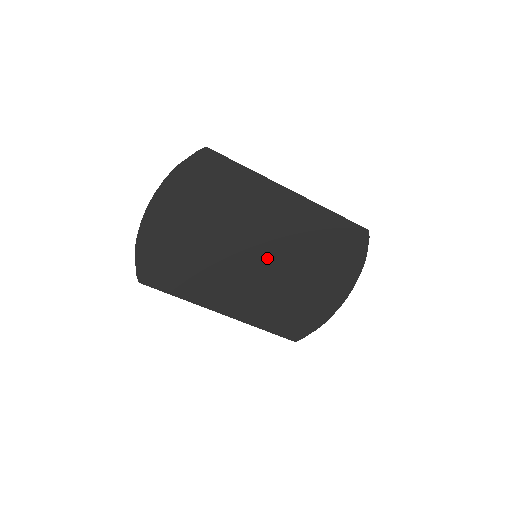
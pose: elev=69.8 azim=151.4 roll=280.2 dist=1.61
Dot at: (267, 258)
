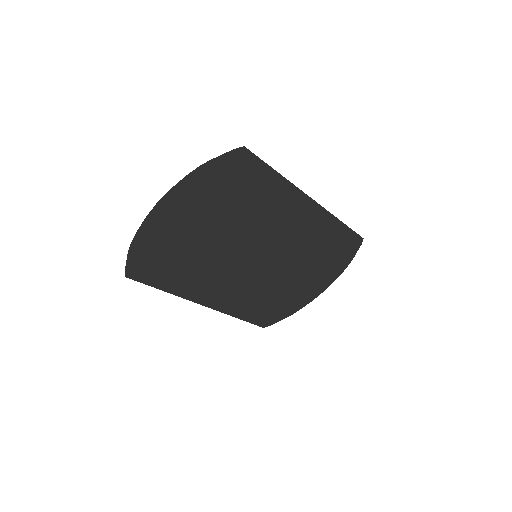
Dot at: (266, 258)
